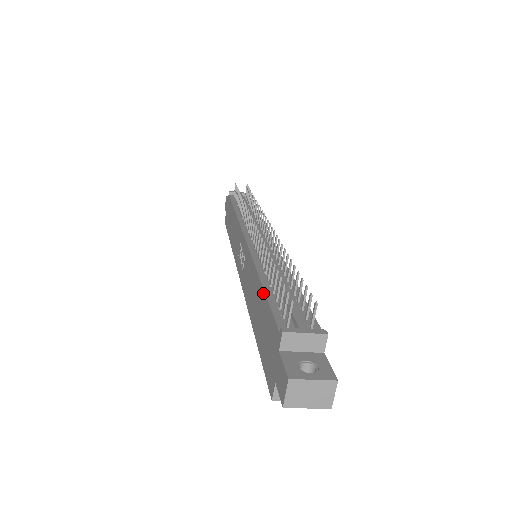
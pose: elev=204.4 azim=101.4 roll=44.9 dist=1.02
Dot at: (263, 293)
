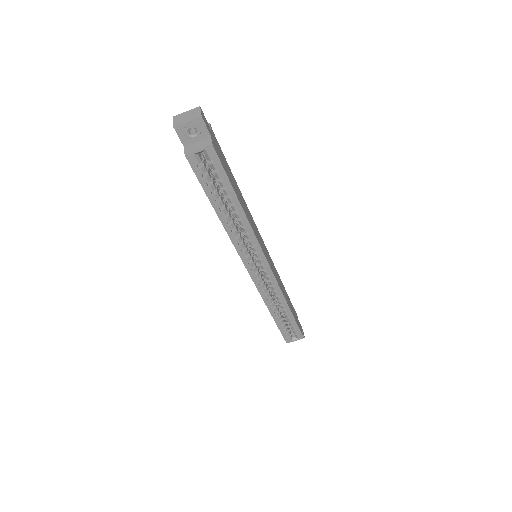
Dot at: occluded
